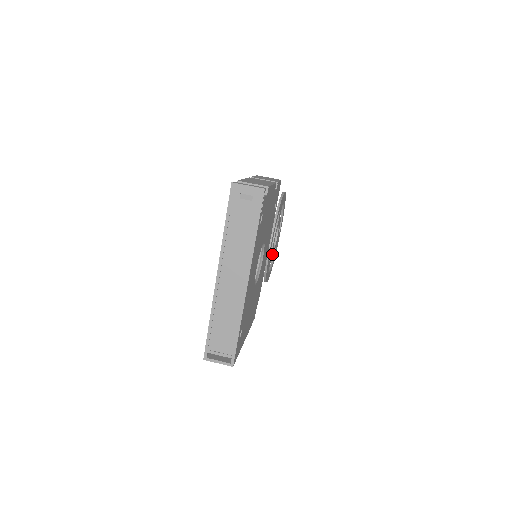
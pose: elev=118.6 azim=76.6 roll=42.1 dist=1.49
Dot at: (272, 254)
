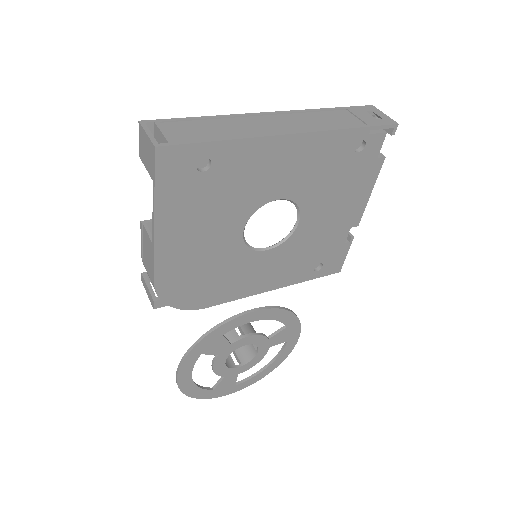
Dot at: (222, 356)
